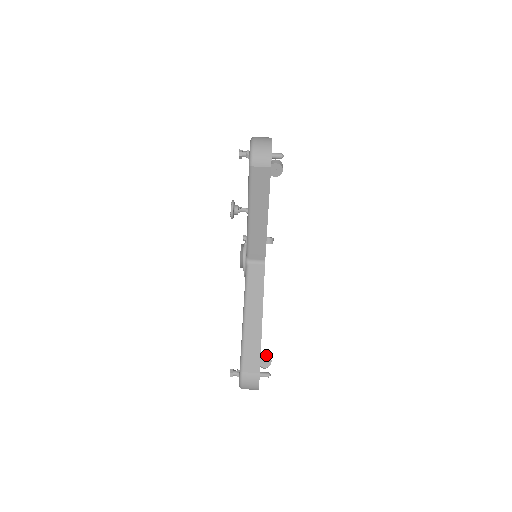
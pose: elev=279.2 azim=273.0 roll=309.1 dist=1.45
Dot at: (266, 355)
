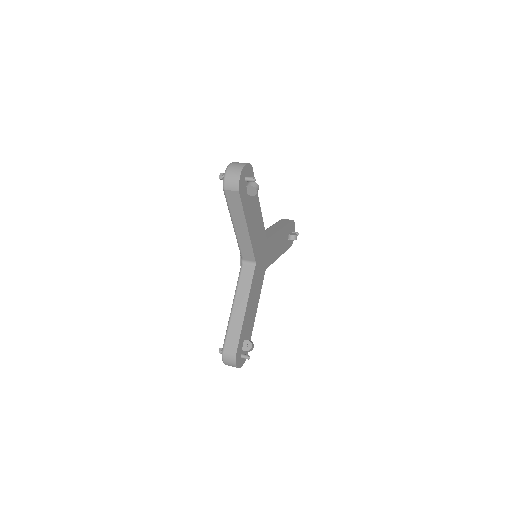
Dot at: occluded
